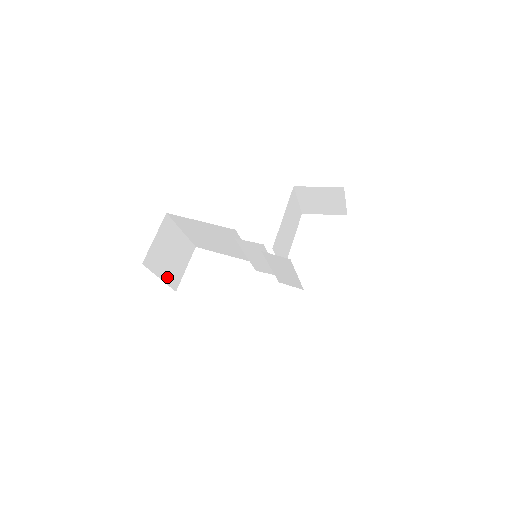
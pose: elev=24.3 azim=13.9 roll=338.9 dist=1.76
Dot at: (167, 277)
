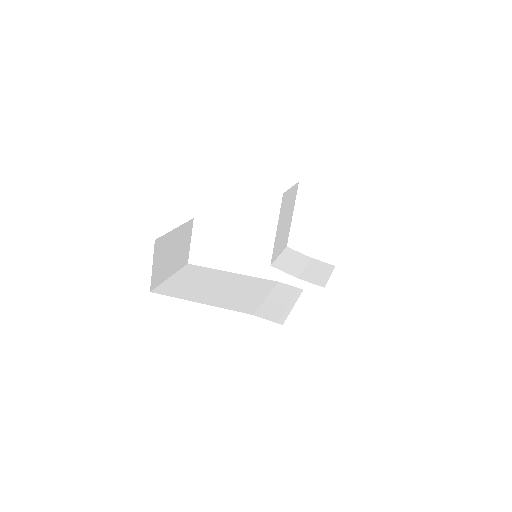
Dot at: (176, 267)
